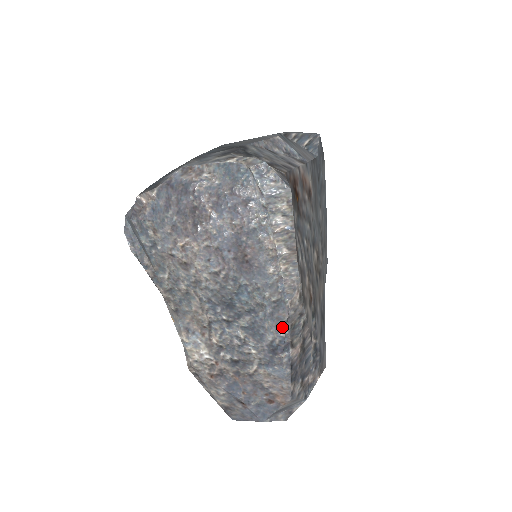
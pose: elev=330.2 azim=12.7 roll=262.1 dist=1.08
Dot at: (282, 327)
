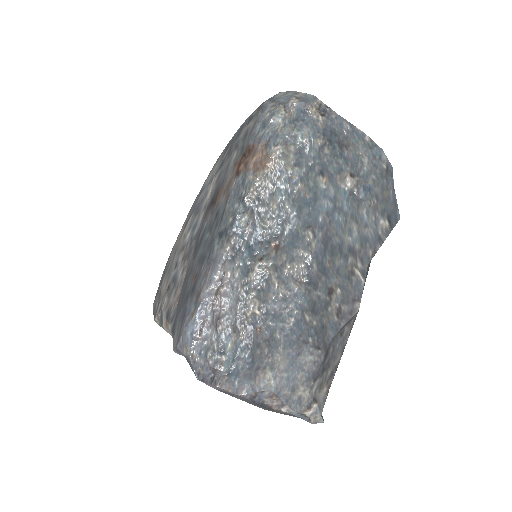
Dot at: occluded
